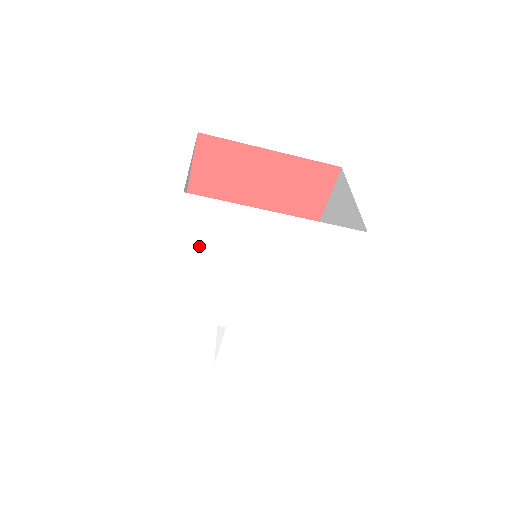
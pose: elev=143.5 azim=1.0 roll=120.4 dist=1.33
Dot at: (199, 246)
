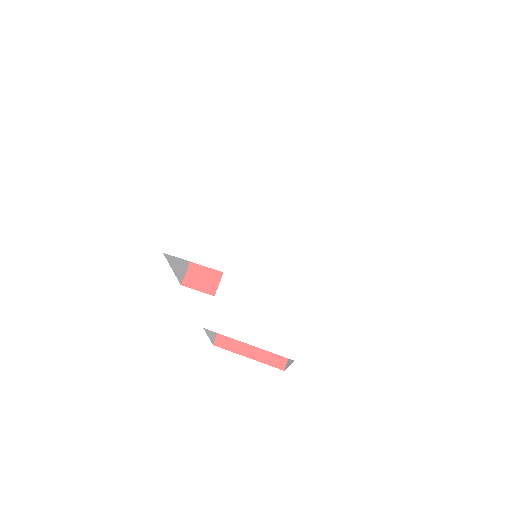
Dot at: (213, 182)
